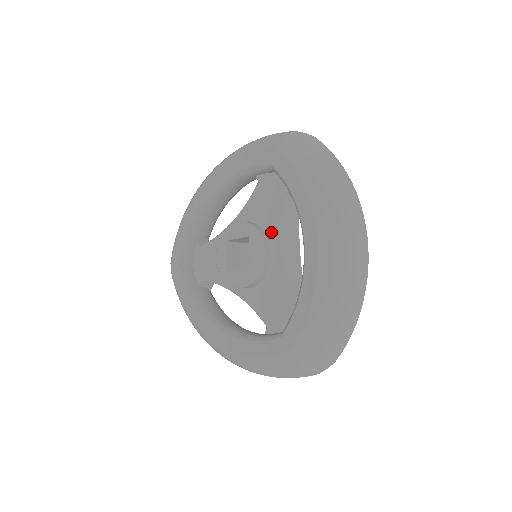
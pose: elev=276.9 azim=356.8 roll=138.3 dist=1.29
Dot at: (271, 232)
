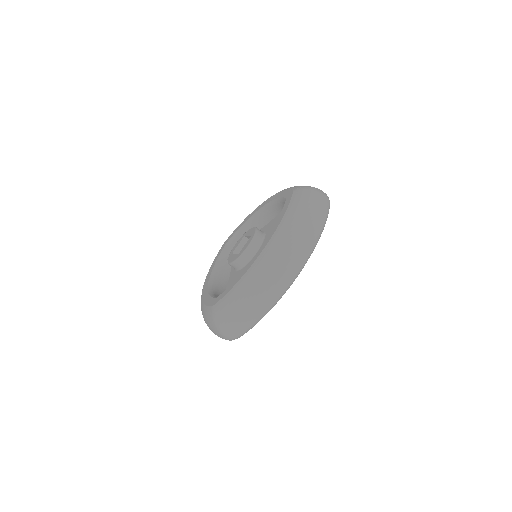
Dot at: (264, 241)
